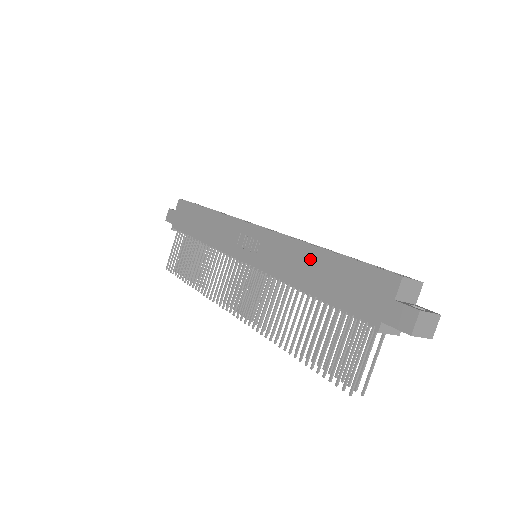
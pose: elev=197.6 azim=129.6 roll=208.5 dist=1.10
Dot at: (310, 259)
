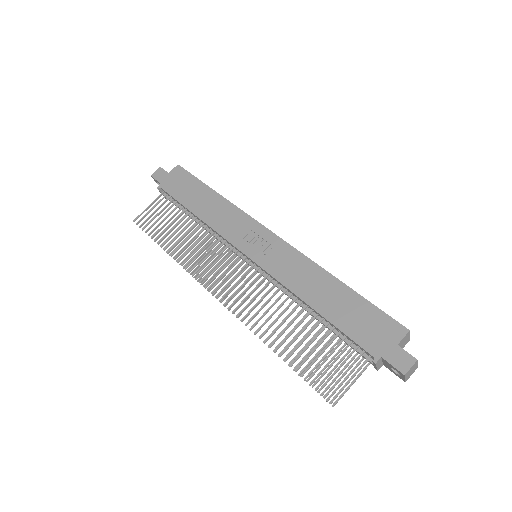
Dot at: (325, 284)
